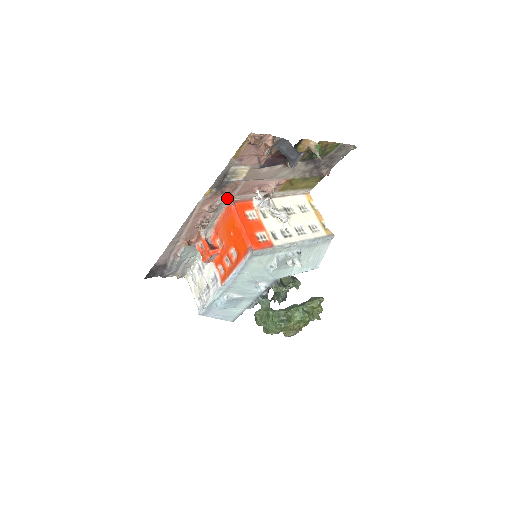
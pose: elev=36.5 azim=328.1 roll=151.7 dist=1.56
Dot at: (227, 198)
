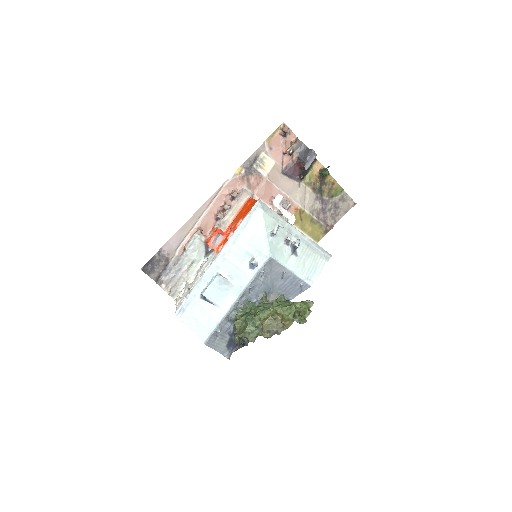
Dot at: (249, 192)
